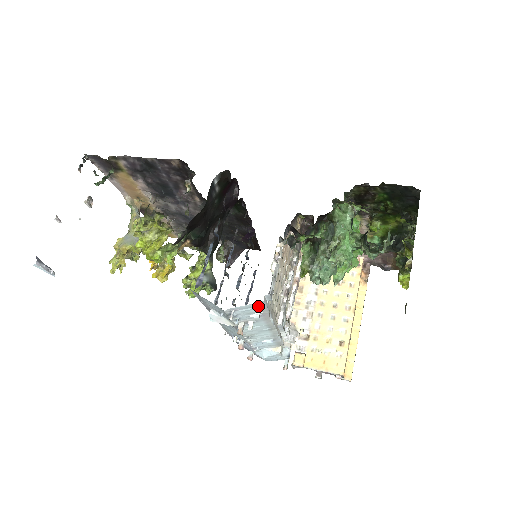
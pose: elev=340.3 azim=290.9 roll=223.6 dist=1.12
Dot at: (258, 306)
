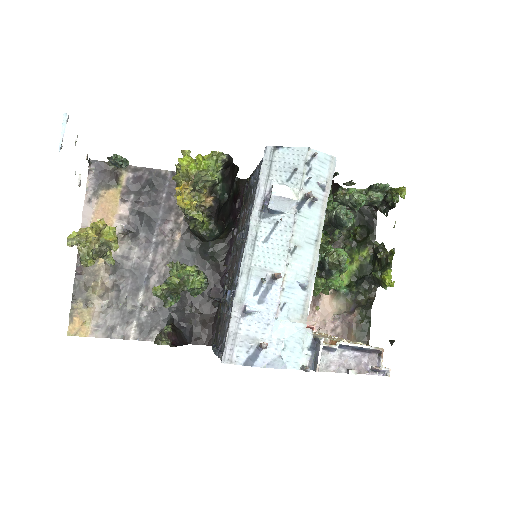
Dot at: (329, 165)
